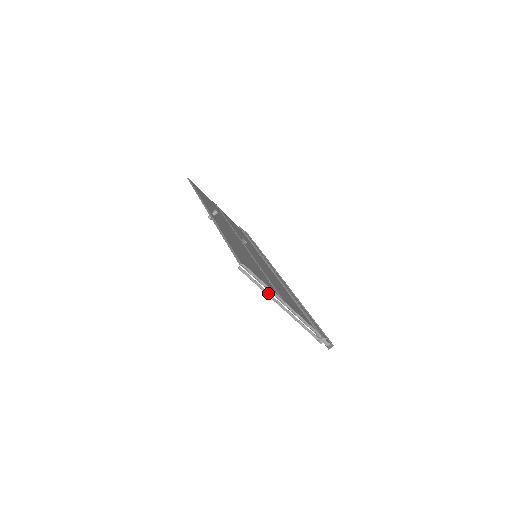
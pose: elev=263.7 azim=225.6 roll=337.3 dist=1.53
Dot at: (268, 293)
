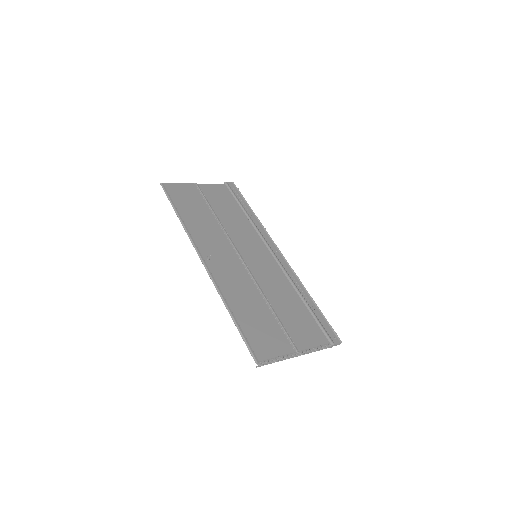
Dot at: occluded
